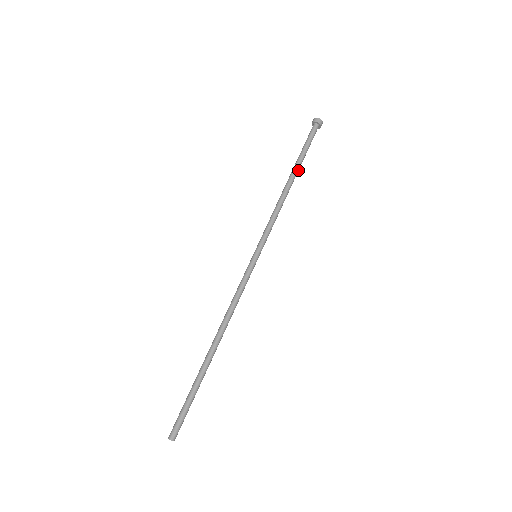
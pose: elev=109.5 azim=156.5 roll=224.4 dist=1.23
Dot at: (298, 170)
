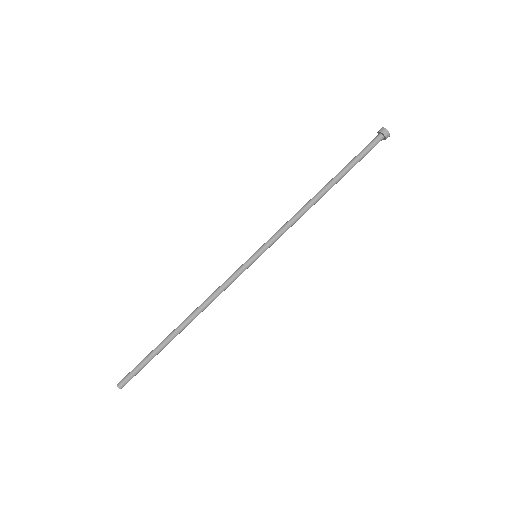
Dot at: (337, 180)
